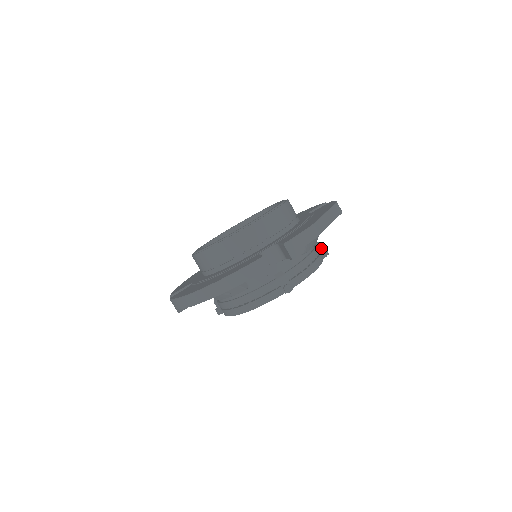
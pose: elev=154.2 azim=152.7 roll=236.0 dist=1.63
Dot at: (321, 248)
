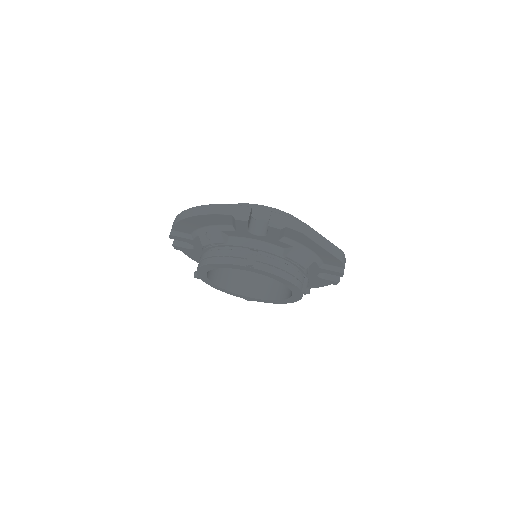
Dot at: (306, 283)
